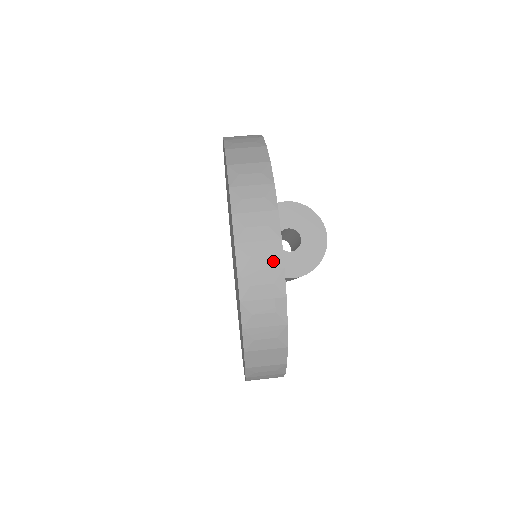
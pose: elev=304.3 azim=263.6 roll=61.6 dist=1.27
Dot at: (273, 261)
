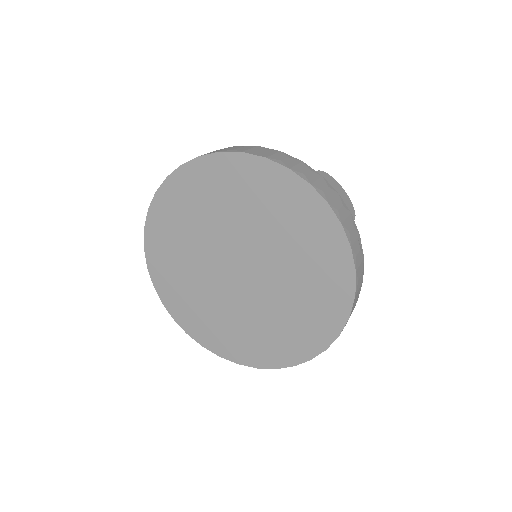
Dot at: (346, 210)
